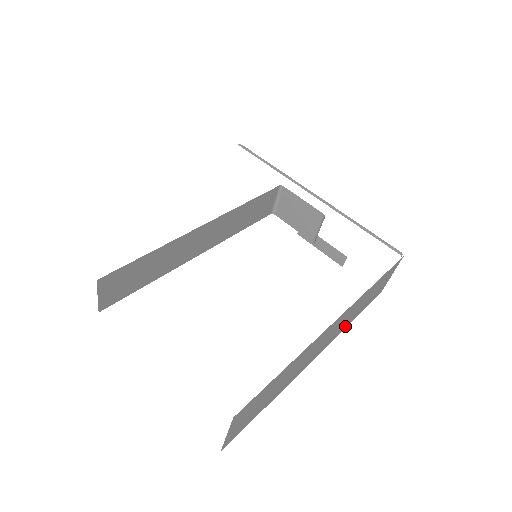
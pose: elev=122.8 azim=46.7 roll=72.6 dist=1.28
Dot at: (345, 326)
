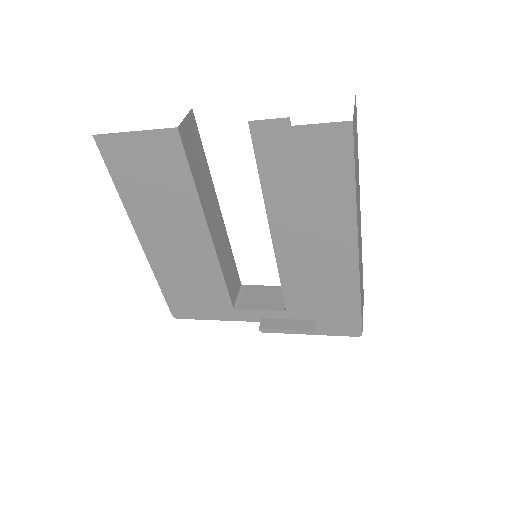
Dot at: (360, 280)
